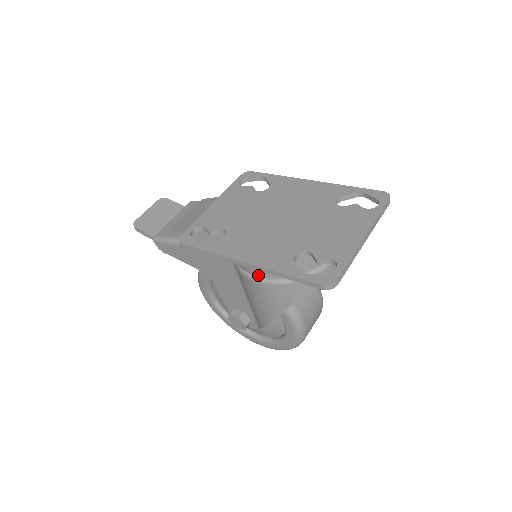
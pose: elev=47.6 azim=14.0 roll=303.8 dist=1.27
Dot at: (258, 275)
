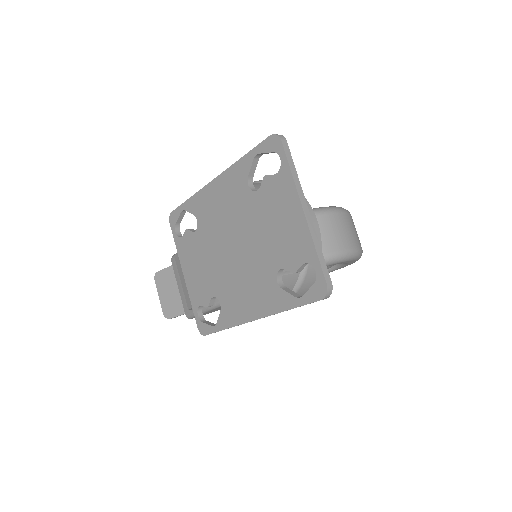
Dot at: occluded
